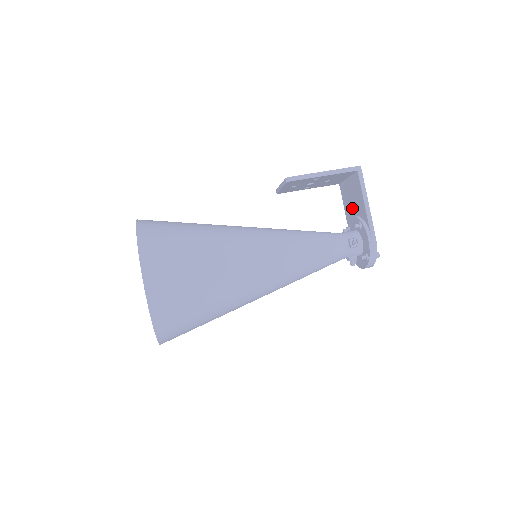
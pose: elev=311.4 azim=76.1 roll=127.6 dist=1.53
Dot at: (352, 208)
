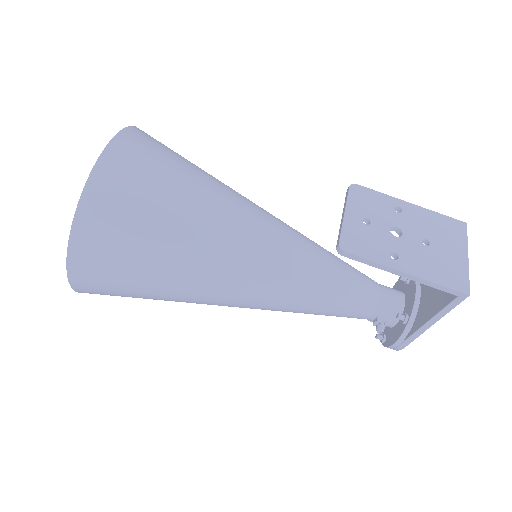
Dot at: occluded
